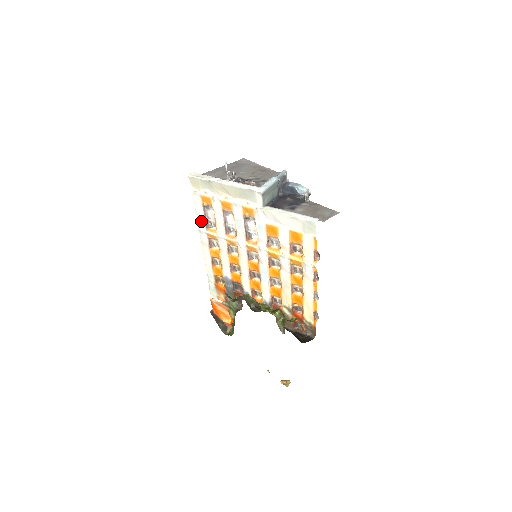
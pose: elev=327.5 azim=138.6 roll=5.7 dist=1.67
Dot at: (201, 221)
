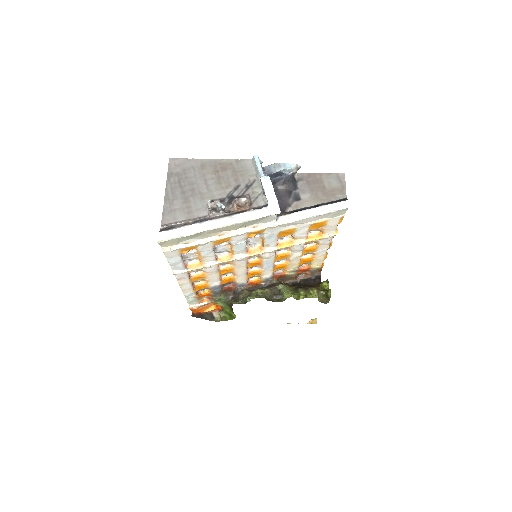
Dot at: (178, 266)
